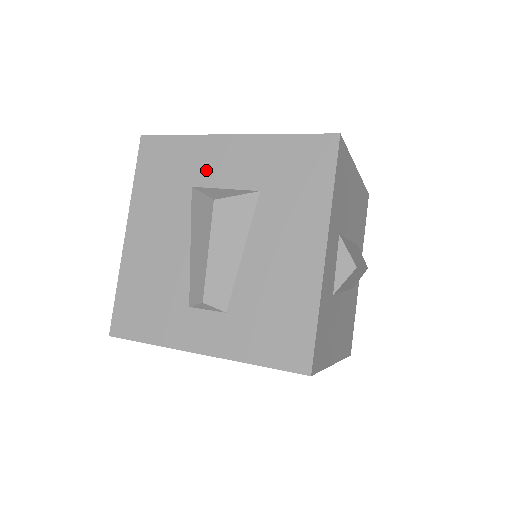
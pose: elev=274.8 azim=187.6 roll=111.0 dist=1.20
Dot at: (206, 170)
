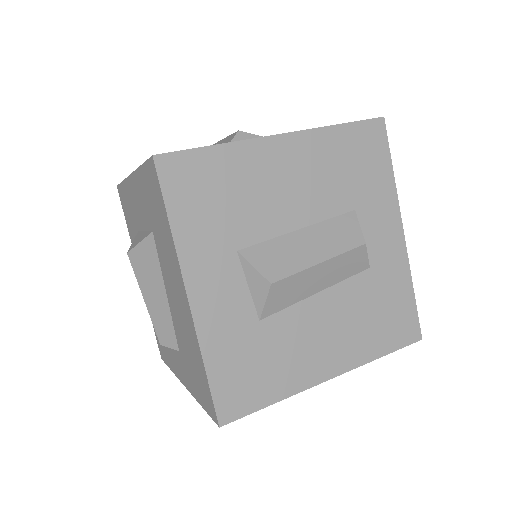
Dot at: (136, 214)
